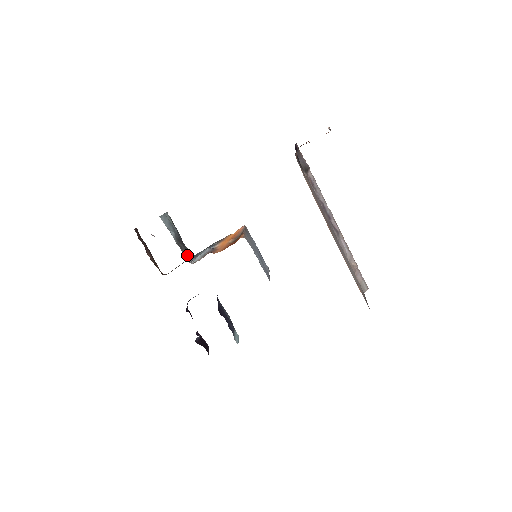
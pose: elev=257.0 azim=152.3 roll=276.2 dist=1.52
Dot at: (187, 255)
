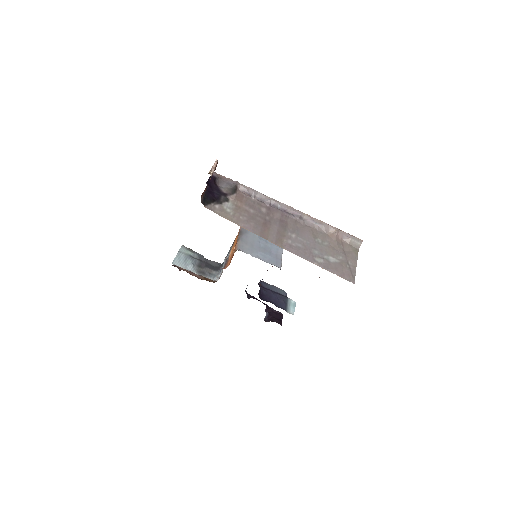
Dot at: (212, 274)
